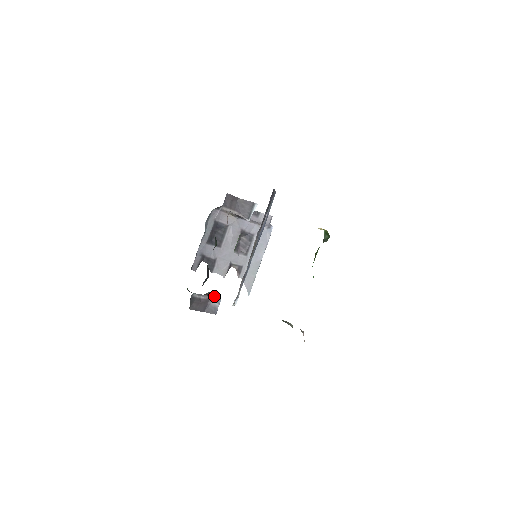
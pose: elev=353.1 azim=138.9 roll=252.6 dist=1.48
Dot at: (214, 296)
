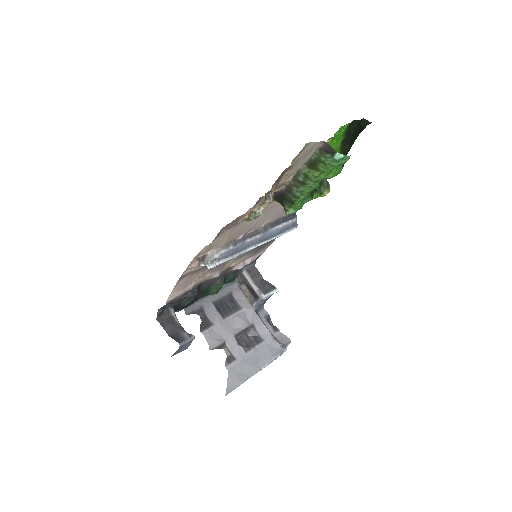
Dot at: occluded
